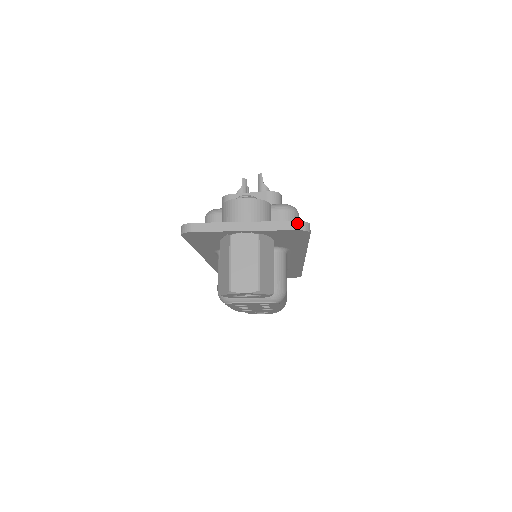
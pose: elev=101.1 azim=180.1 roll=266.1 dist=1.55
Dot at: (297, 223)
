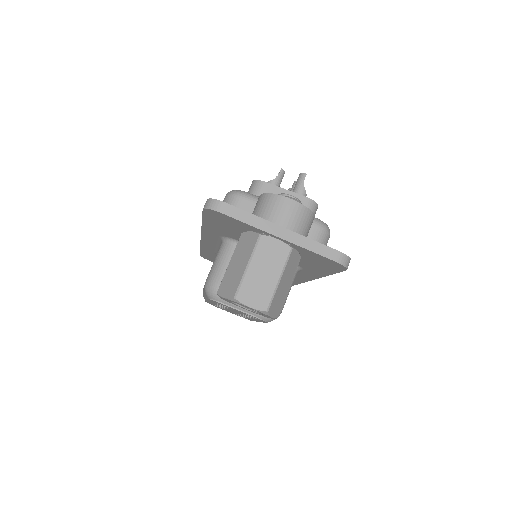
Dot at: (340, 254)
